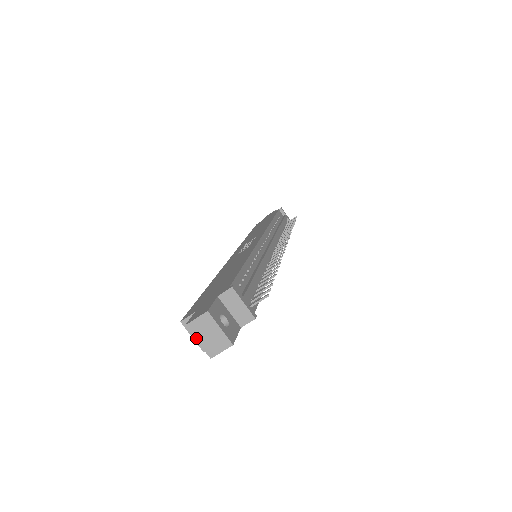
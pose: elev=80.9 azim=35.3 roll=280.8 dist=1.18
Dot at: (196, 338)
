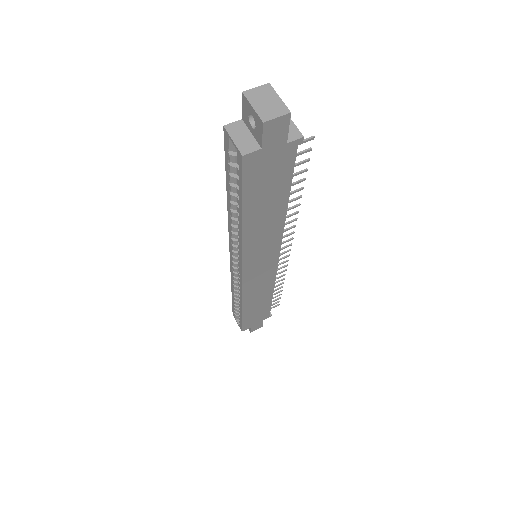
Dot at: (251, 103)
